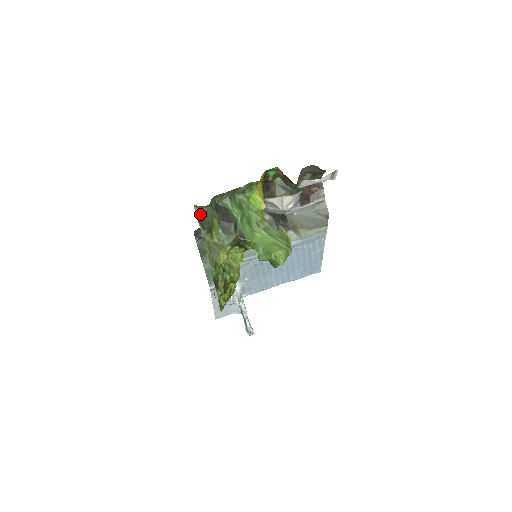
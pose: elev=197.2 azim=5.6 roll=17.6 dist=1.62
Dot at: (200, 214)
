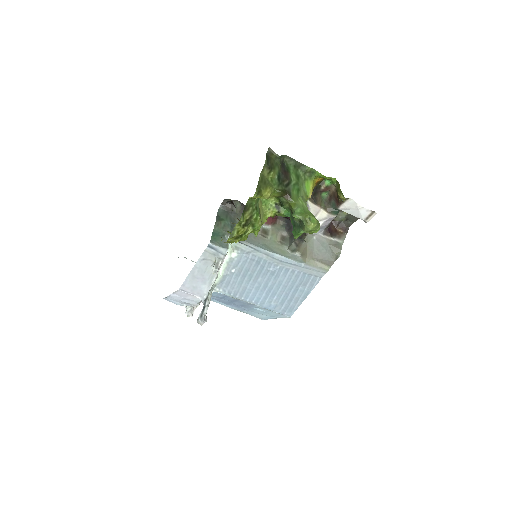
Dot at: (269, 156)
